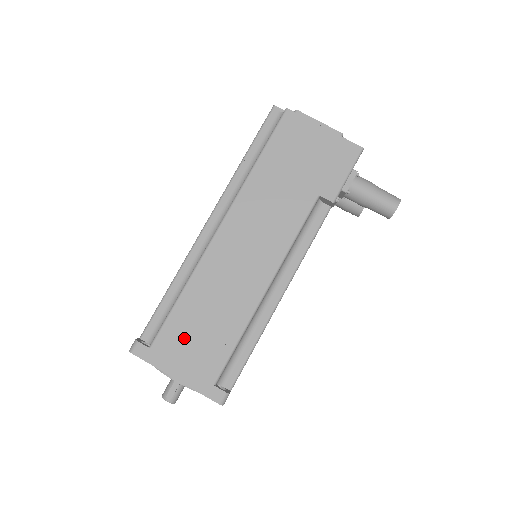
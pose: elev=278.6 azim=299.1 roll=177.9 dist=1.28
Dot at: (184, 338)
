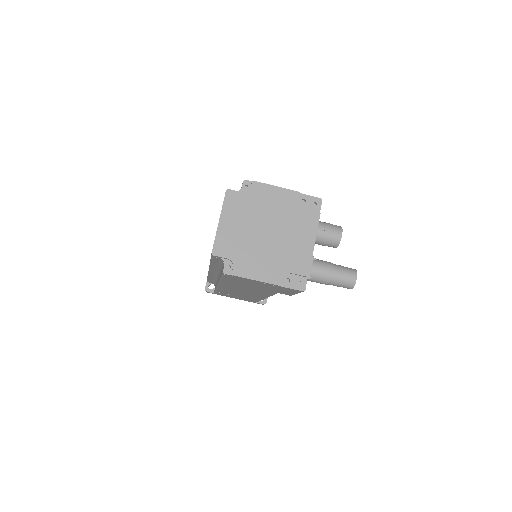
Dot at: occluded
